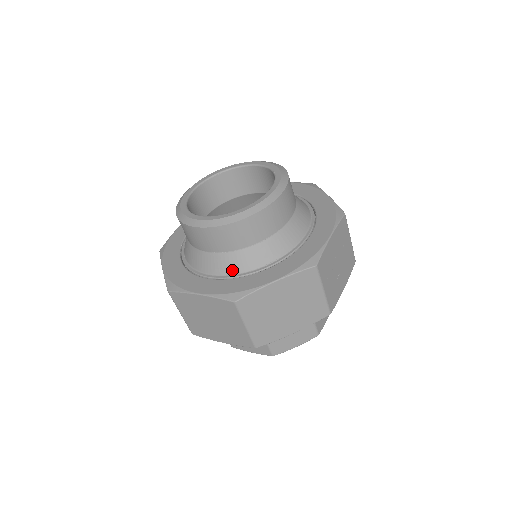
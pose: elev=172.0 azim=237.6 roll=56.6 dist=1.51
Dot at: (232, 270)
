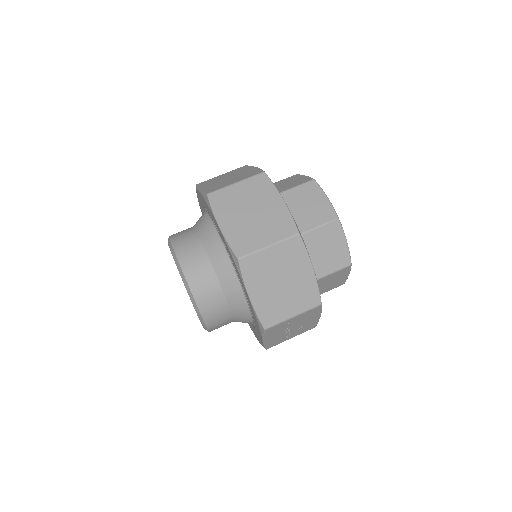
Dot at: occluded
